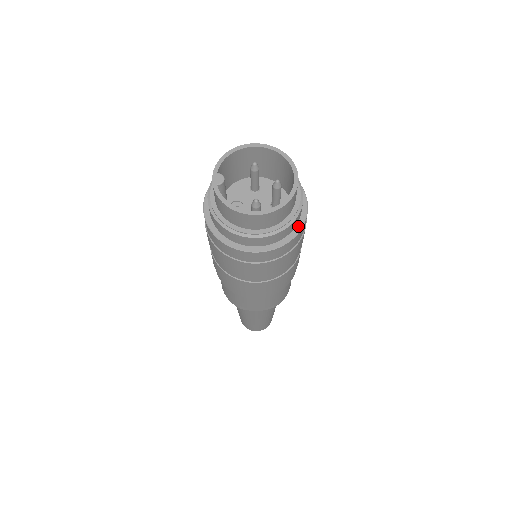
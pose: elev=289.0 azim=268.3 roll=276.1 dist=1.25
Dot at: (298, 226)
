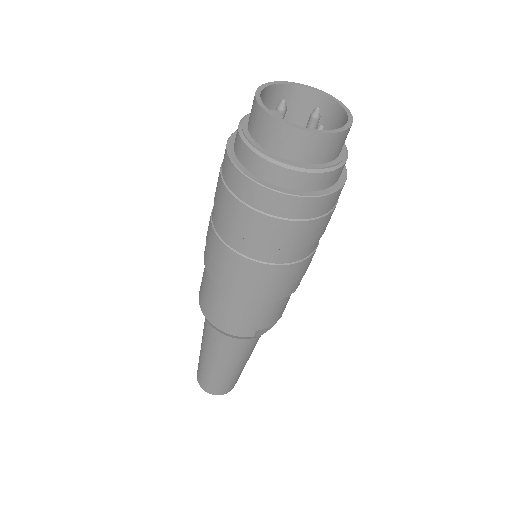
Dot at: occluded
